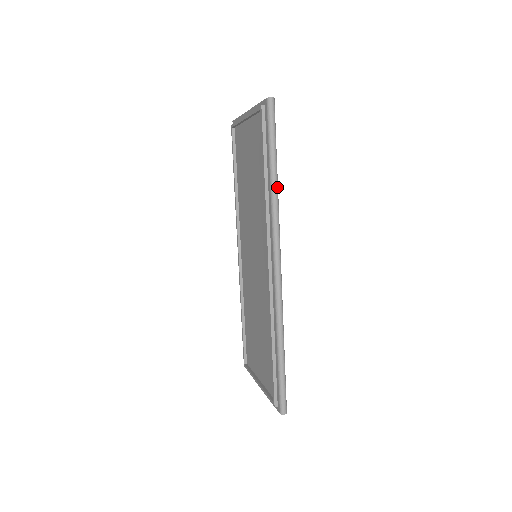
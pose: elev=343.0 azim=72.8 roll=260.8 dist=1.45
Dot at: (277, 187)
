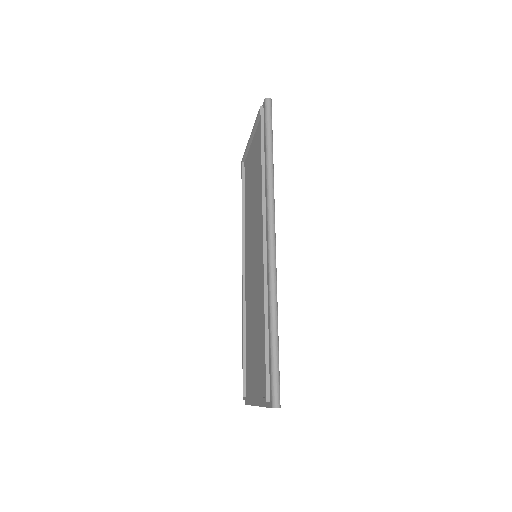
Dot at: (272, 168)
